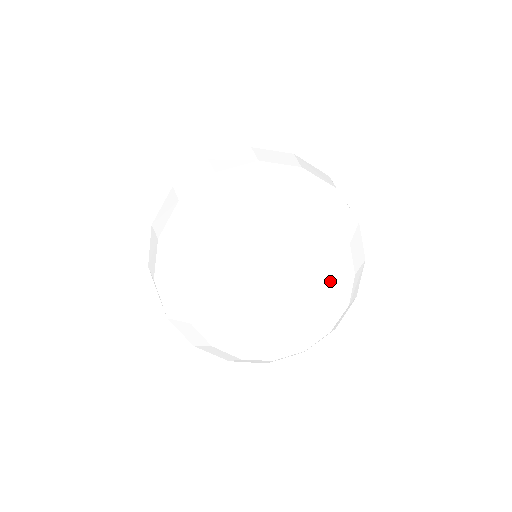
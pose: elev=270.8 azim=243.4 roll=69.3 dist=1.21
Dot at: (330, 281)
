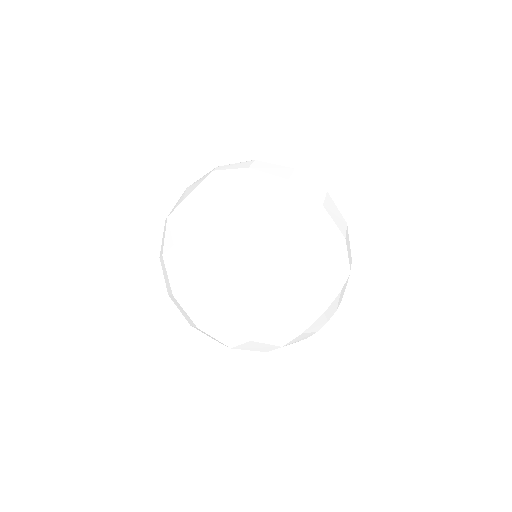
Dot at: occluded
